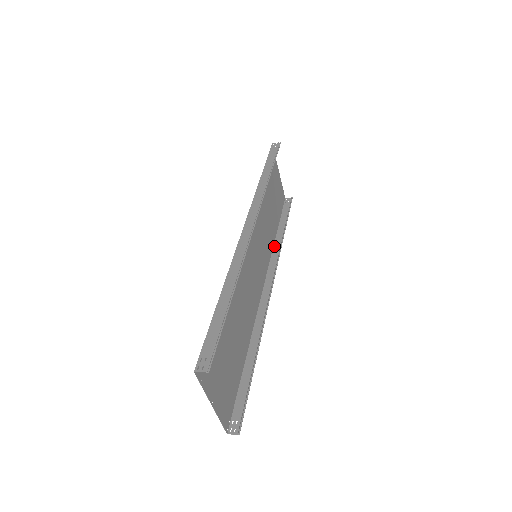
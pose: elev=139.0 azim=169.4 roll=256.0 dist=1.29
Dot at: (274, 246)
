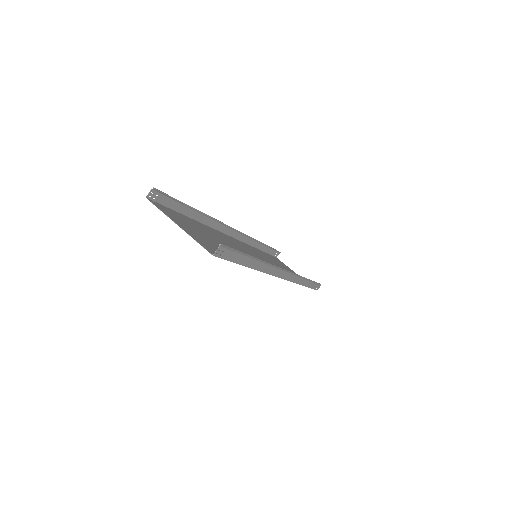
Dot at: (298, 283)
